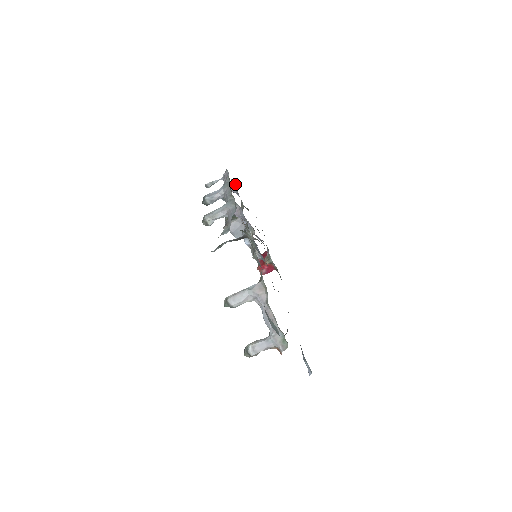
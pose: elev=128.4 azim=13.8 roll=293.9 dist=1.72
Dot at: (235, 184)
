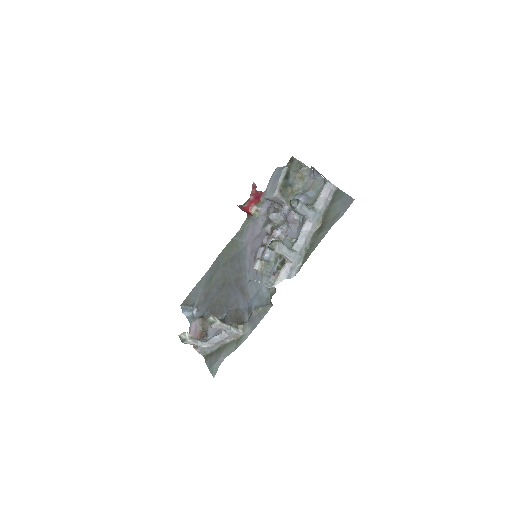
Dot at: (323, 183)
